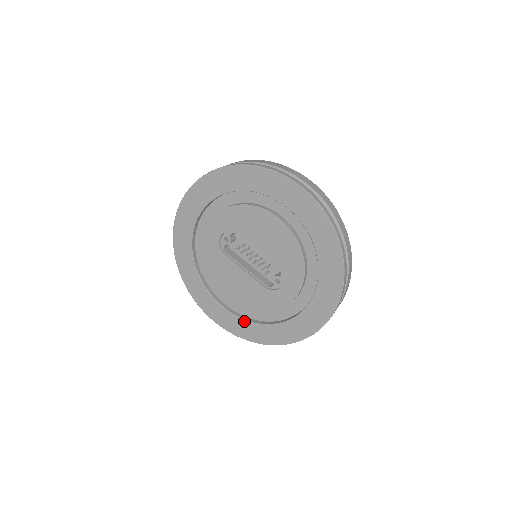
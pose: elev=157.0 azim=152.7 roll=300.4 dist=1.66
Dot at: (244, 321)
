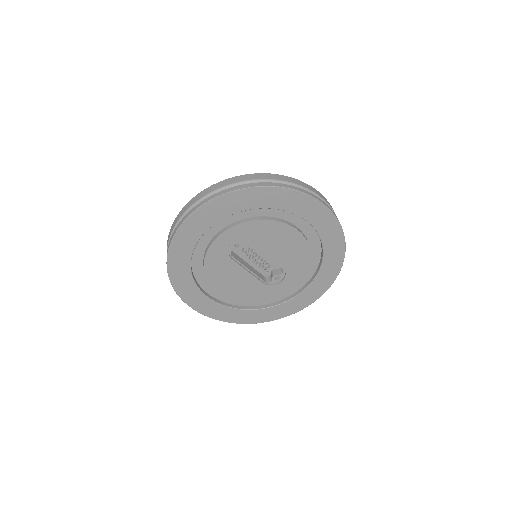
Dot at: (231, 309)
